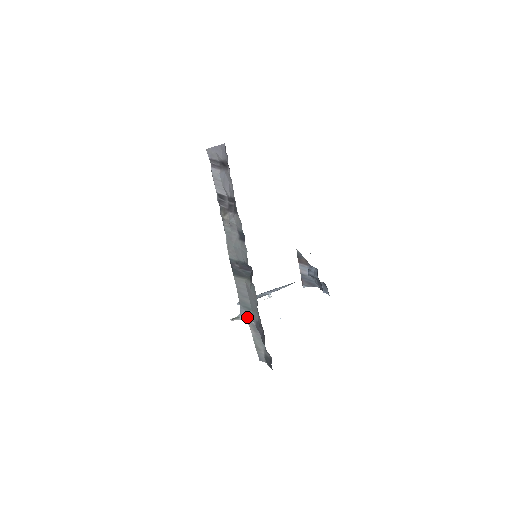
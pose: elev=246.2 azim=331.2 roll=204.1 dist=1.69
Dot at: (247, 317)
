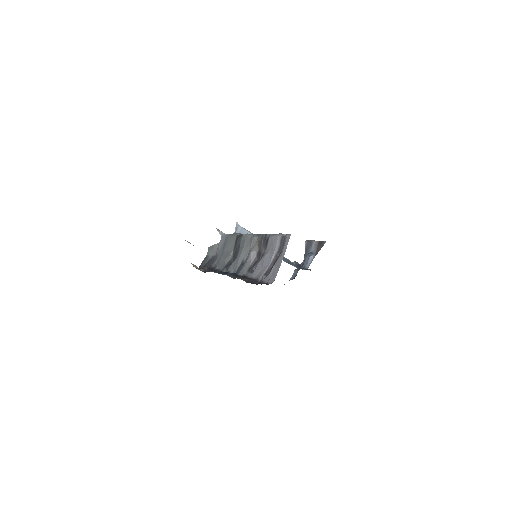
Dot at: (221, 244)
